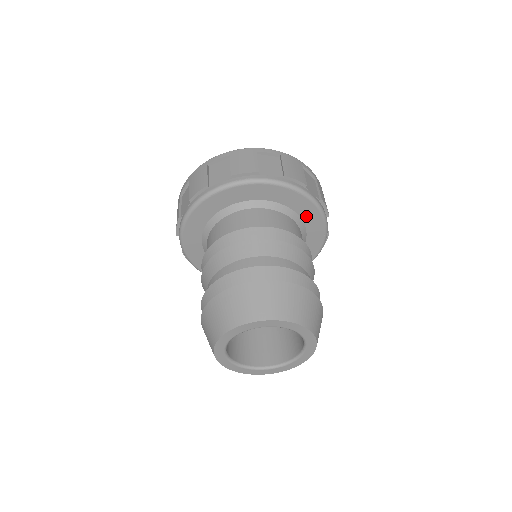
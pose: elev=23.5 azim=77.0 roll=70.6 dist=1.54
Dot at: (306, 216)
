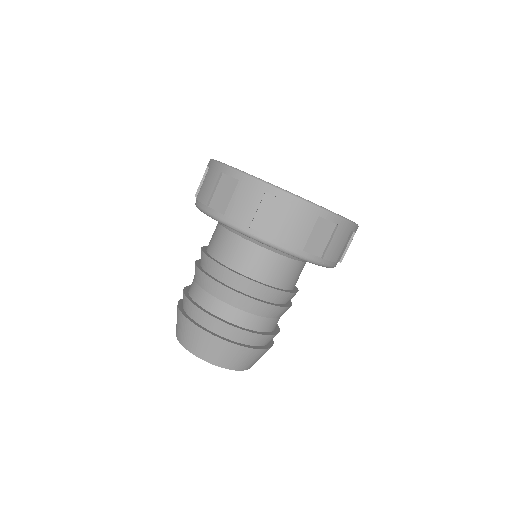
Dot at: occluded
